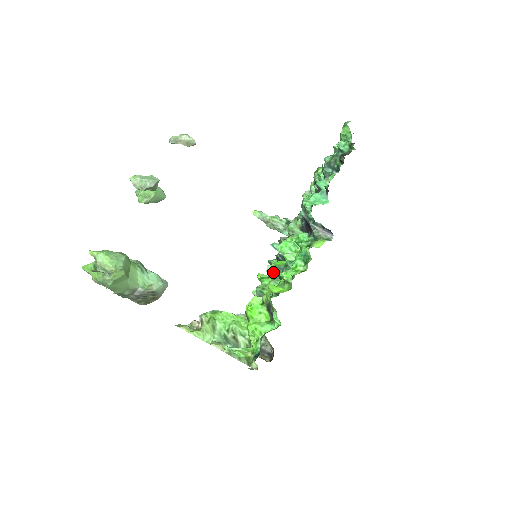
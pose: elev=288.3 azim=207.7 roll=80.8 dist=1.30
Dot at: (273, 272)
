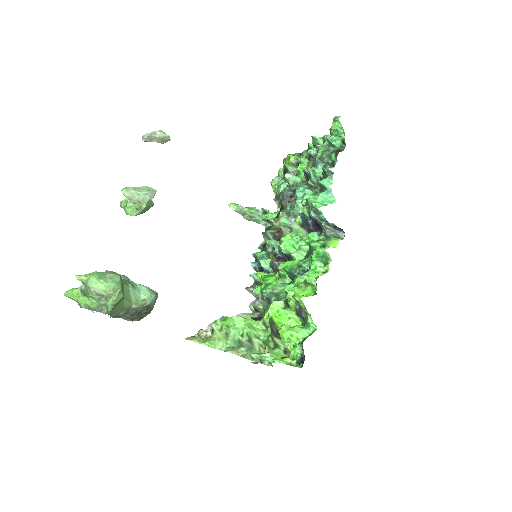
Dot at: (279, 271)
